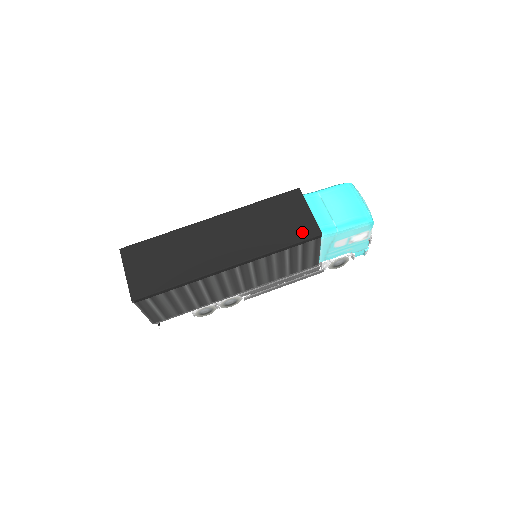
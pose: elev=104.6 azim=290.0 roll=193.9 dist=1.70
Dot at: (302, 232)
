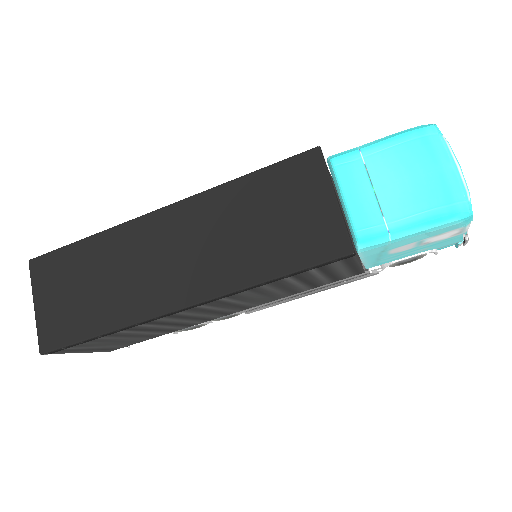
Dot at: (315, 246)
